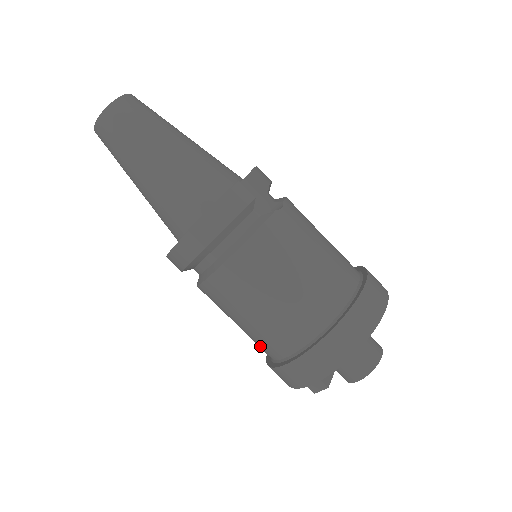
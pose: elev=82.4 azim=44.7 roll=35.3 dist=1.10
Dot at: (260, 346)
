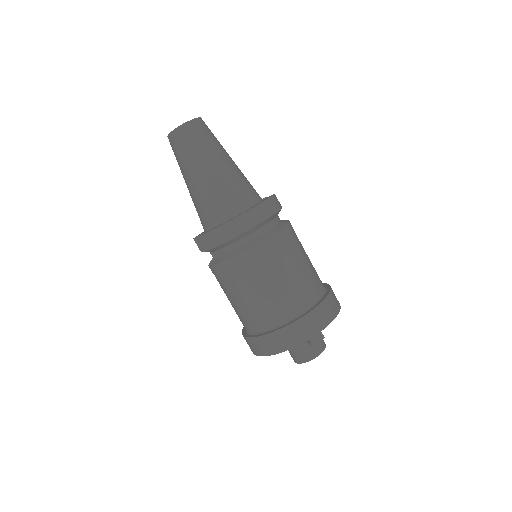
Dot at: (270, 313)
